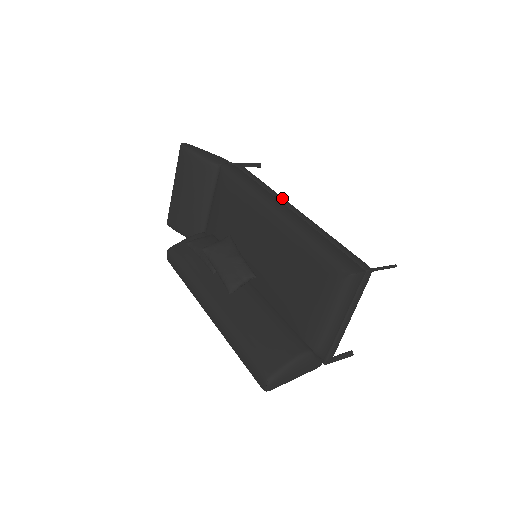
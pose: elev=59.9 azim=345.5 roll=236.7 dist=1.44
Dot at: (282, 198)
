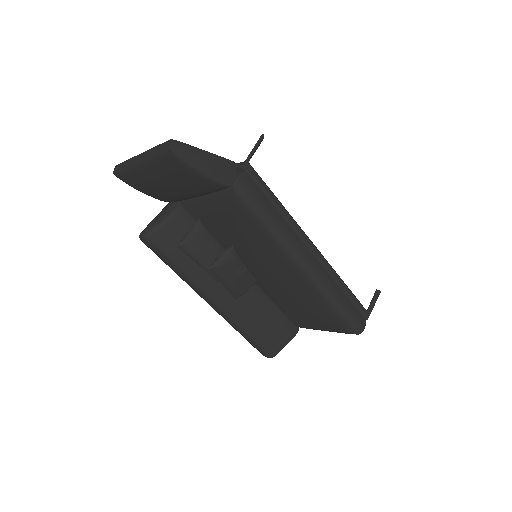
Dot at: (305, 236)
